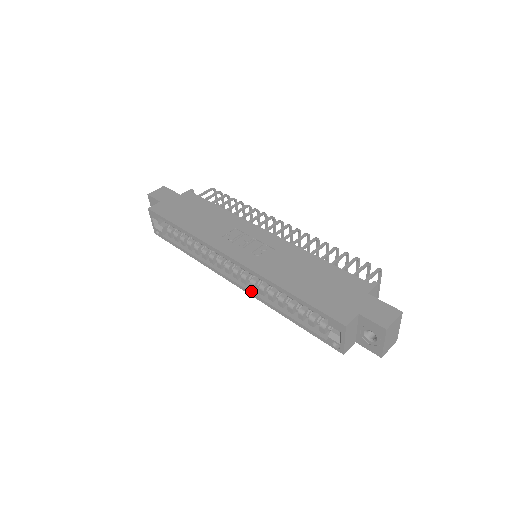
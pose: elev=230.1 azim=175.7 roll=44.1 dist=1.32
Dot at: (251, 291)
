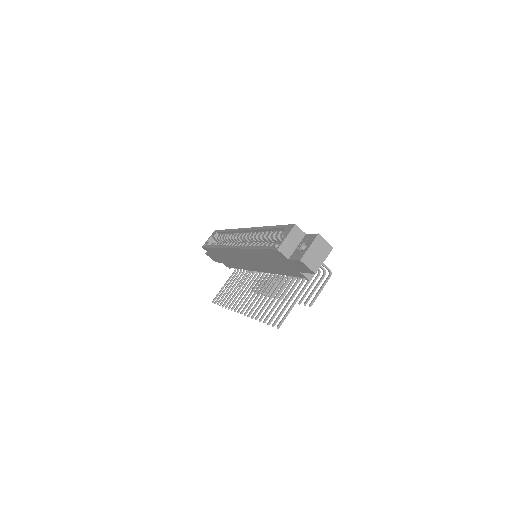
Dot at: occluded
